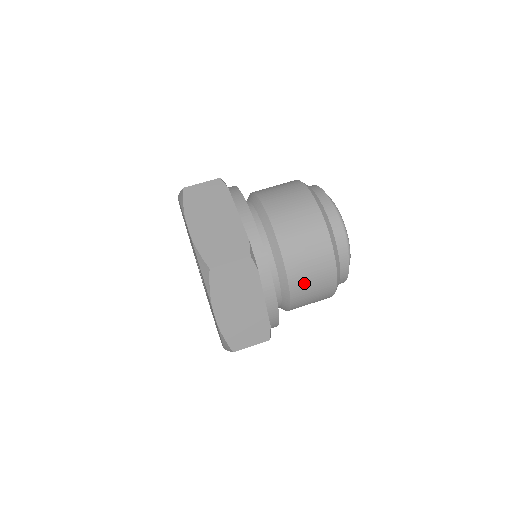
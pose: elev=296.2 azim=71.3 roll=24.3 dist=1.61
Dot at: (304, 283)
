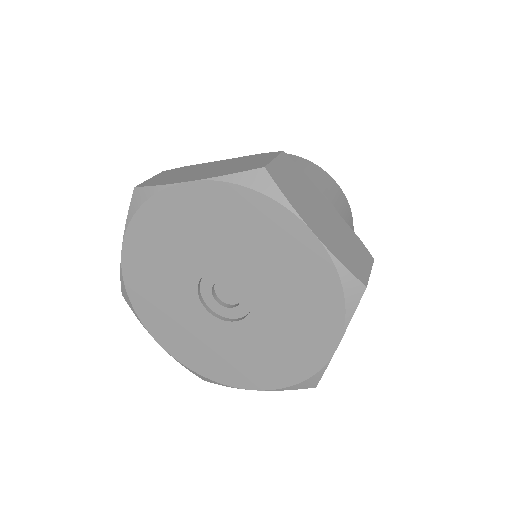
Dot at: occluded
